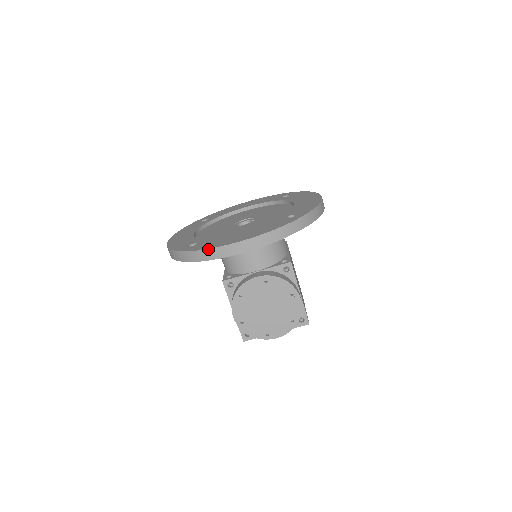
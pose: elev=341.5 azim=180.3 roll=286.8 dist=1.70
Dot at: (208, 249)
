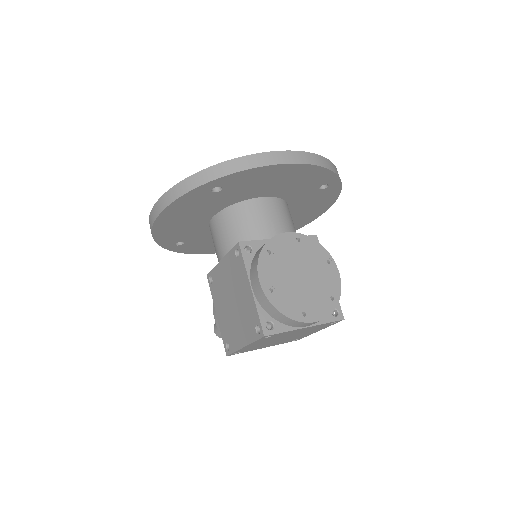
Dot at: (252, 154)
